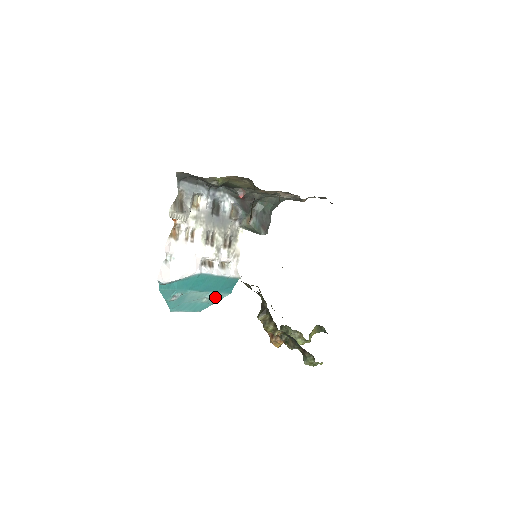
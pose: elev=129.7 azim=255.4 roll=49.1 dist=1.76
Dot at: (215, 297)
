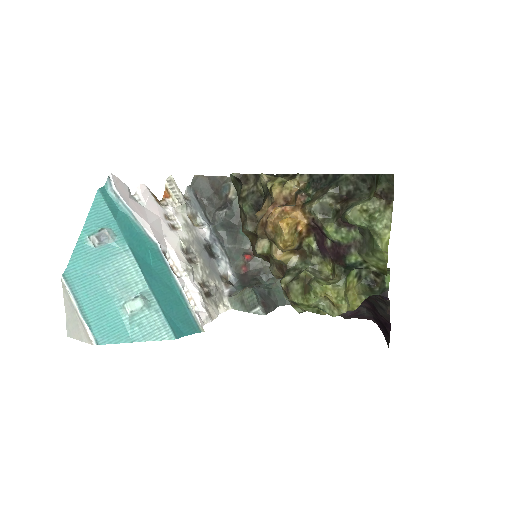
Dot at: (147, 320)
